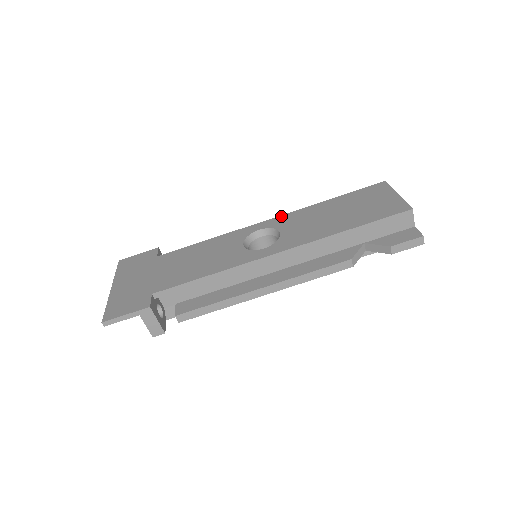
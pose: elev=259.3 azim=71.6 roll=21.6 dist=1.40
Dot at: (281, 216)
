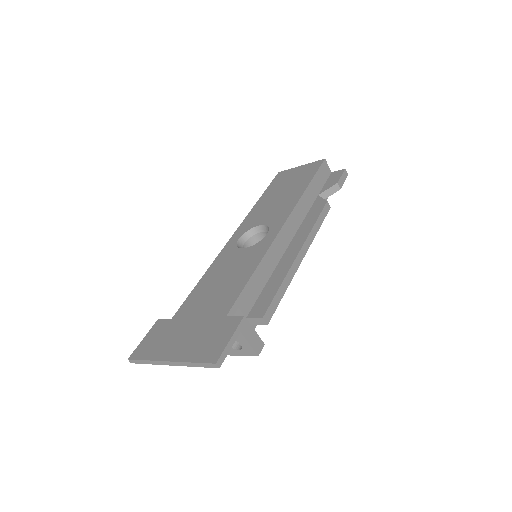
Dot at: (240, 226)
